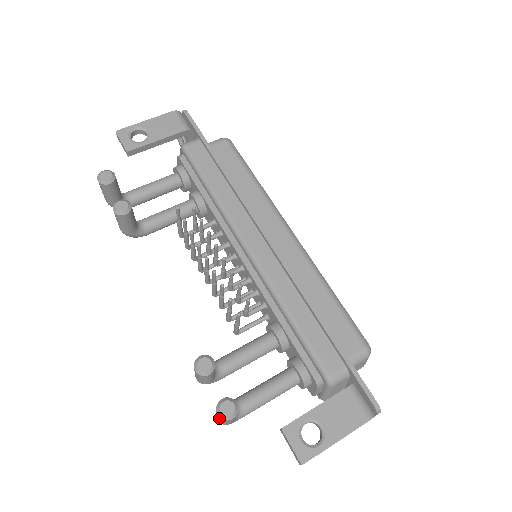
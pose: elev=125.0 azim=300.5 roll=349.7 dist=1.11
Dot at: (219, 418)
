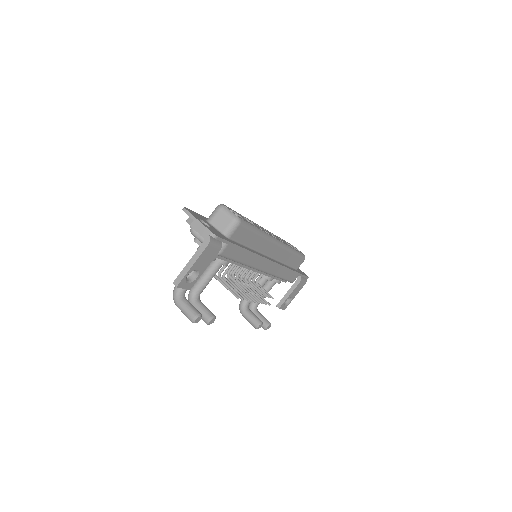
Dot at: occluded
